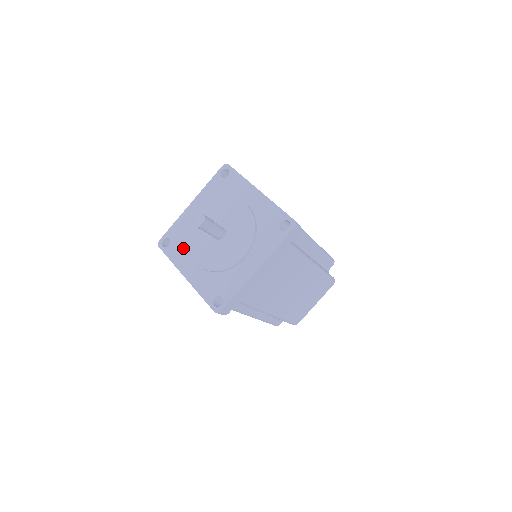
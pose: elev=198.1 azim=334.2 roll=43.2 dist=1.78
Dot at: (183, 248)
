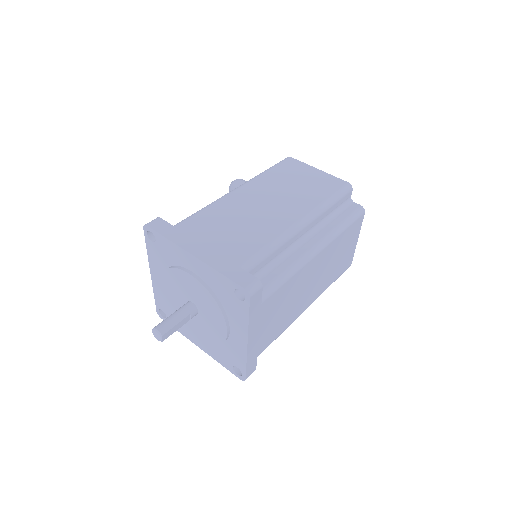
Dot at: occluded
